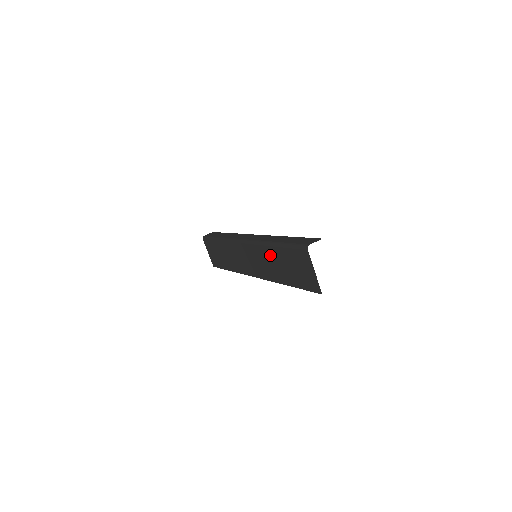
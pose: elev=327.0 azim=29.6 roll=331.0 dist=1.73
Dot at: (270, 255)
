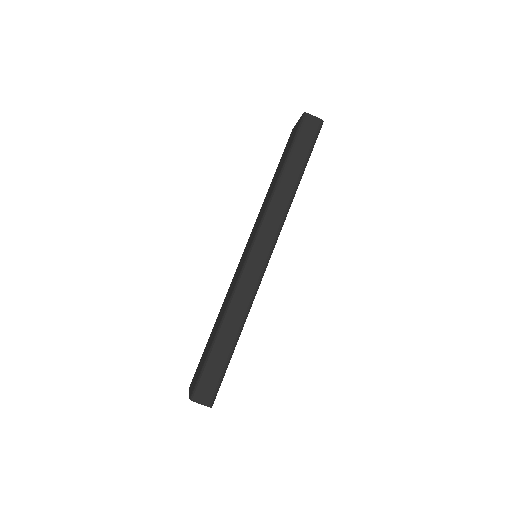
Dot at: (222, 313)
